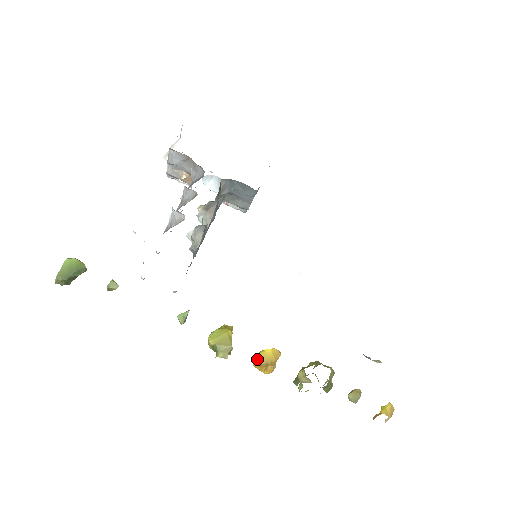
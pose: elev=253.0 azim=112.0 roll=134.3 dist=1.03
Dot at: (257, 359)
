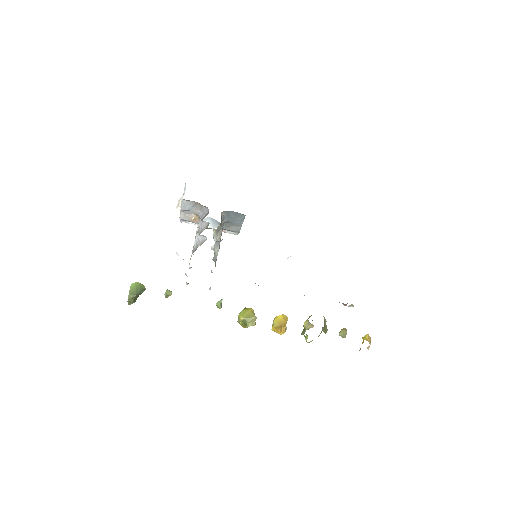
Dot at: (274, 323)
